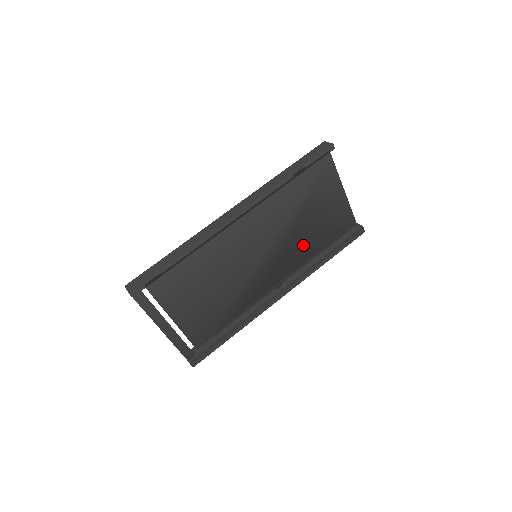
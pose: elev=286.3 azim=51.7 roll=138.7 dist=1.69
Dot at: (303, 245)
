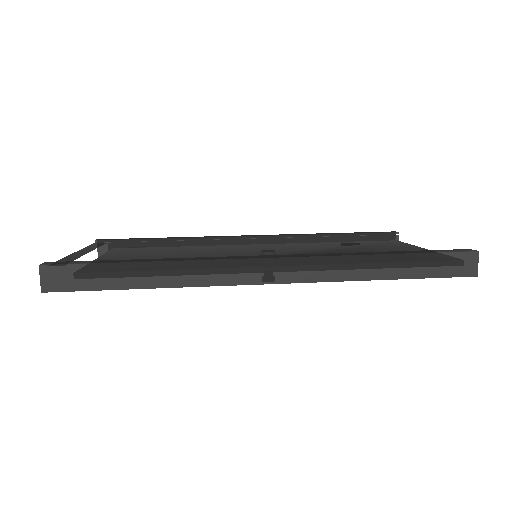
Dot at: occluded
